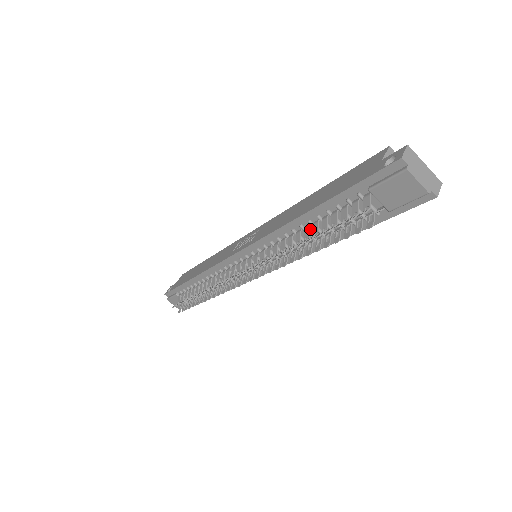
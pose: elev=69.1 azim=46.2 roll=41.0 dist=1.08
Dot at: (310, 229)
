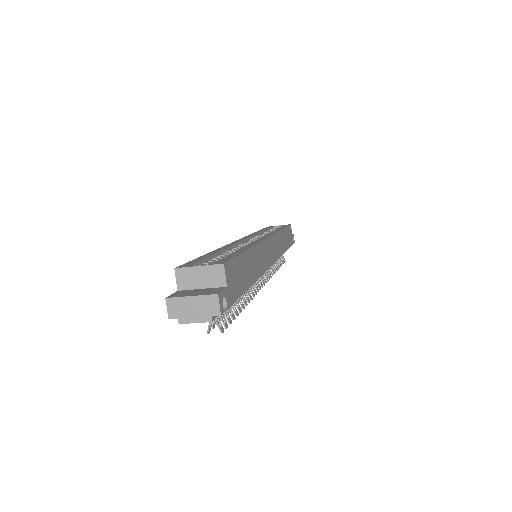
Dot at: occluded
